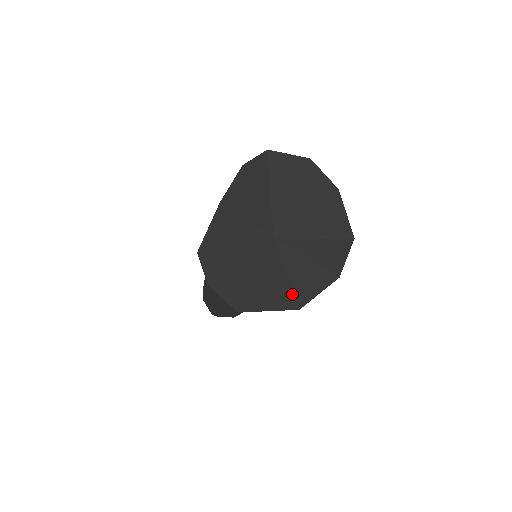
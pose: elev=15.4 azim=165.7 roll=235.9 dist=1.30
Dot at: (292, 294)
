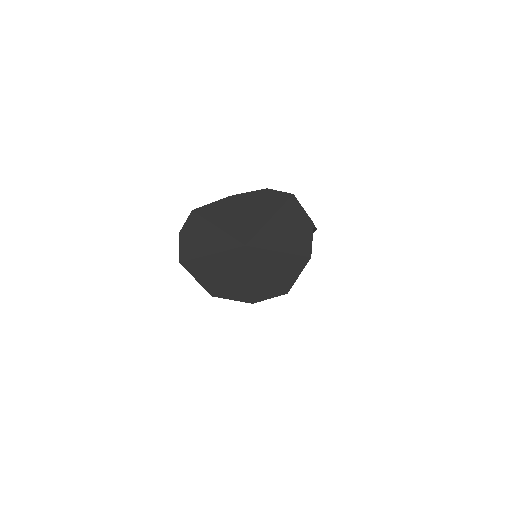
Dot at: (218, 284)
